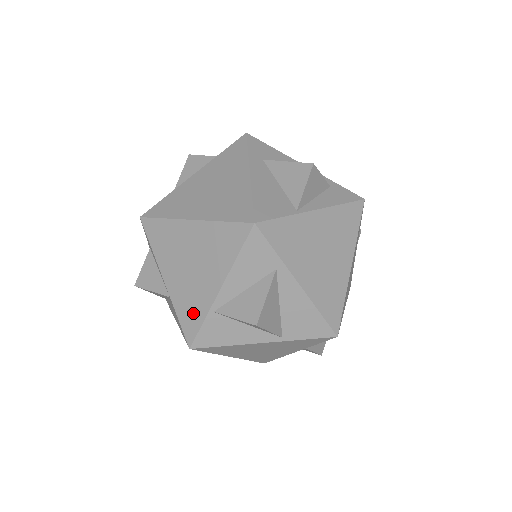
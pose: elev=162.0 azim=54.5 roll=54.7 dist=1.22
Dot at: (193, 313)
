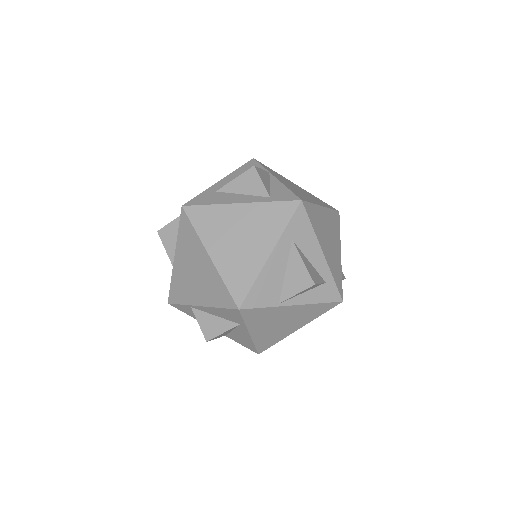
Dot at: (180, 294)
